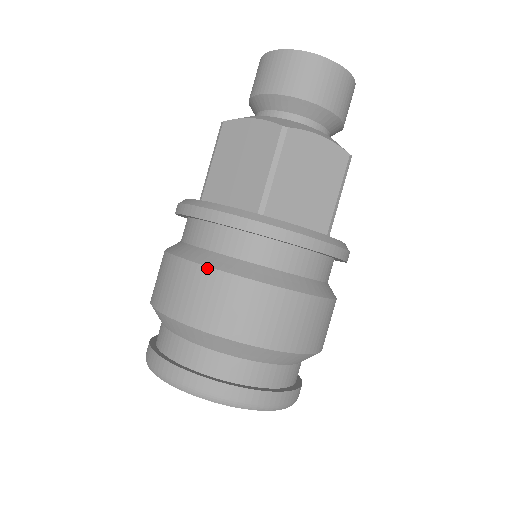
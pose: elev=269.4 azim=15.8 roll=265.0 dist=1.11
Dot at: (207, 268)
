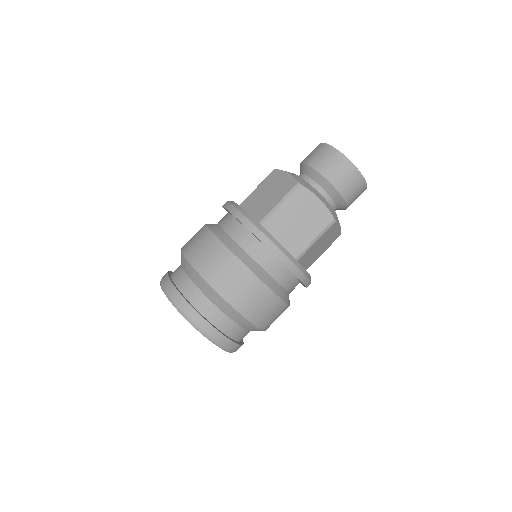
Dot at: (215, 237)
